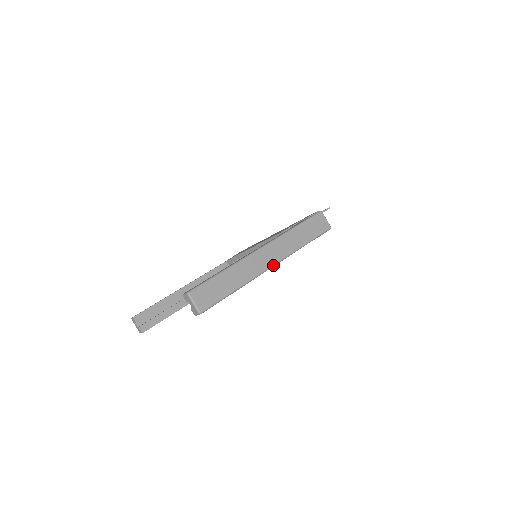
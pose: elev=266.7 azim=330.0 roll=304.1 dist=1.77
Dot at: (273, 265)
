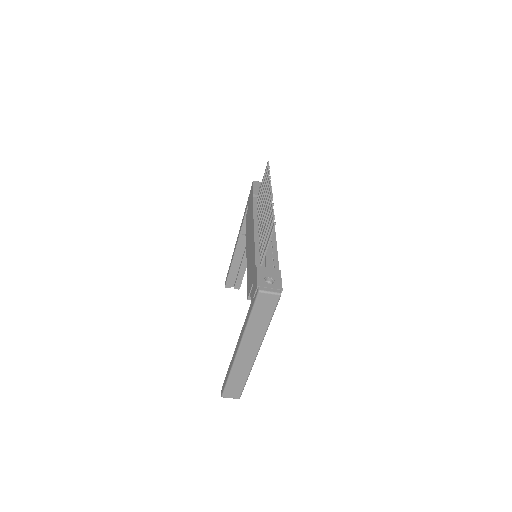
Dot at: (257, 353)
